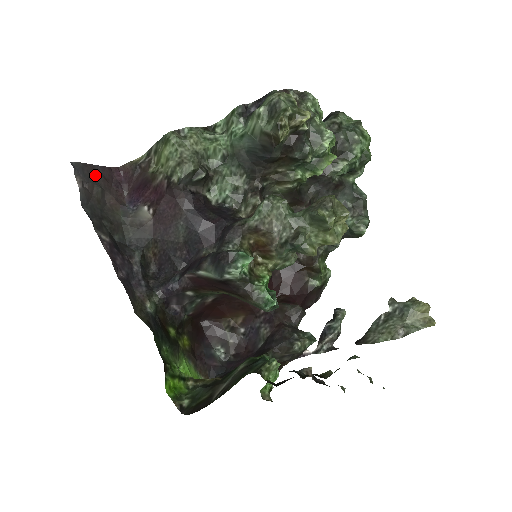
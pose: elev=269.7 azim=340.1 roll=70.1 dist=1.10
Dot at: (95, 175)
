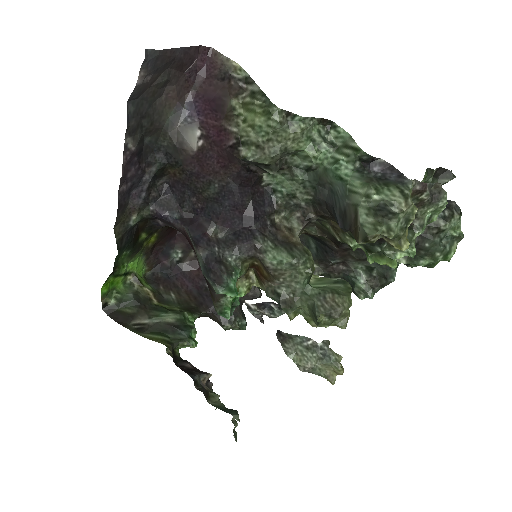
Dot at: (170, 62)
